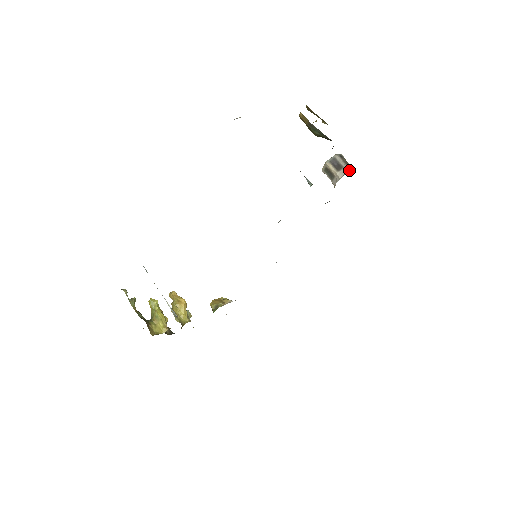
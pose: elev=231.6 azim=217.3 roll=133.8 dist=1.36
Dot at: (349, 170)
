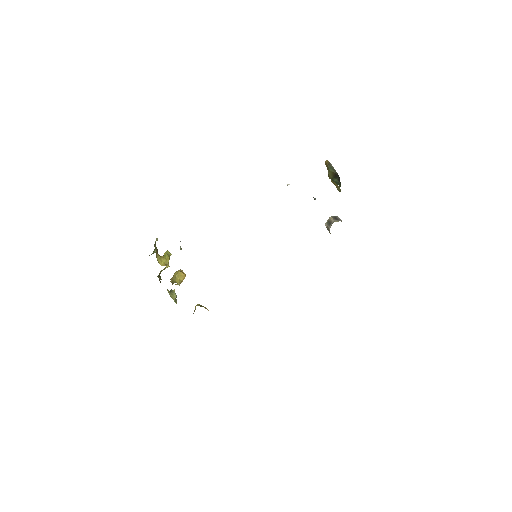
Dot at: occluded
